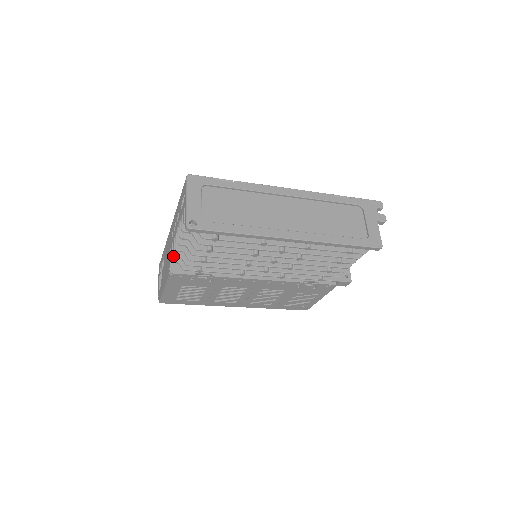
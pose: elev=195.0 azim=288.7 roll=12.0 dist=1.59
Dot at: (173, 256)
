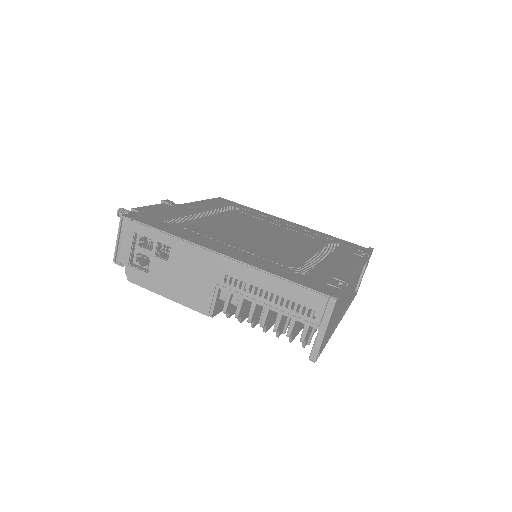
Dot at: (227, 308)
